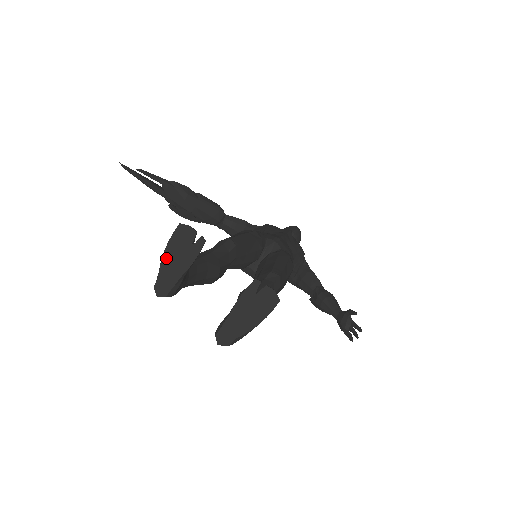
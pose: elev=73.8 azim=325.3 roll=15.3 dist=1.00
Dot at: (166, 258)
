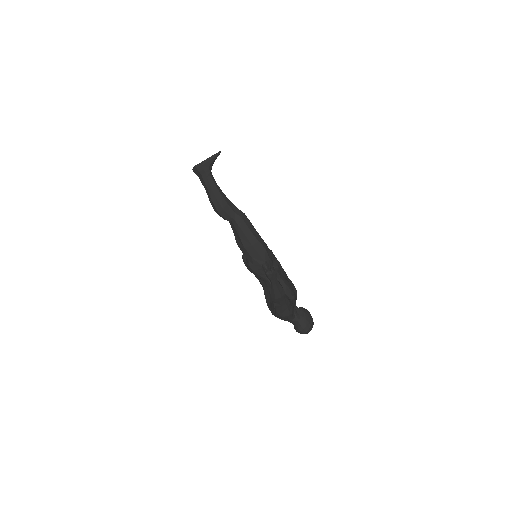
Dot at: occluded
